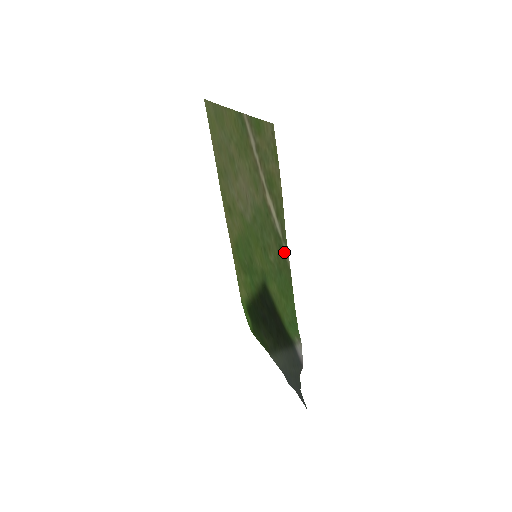
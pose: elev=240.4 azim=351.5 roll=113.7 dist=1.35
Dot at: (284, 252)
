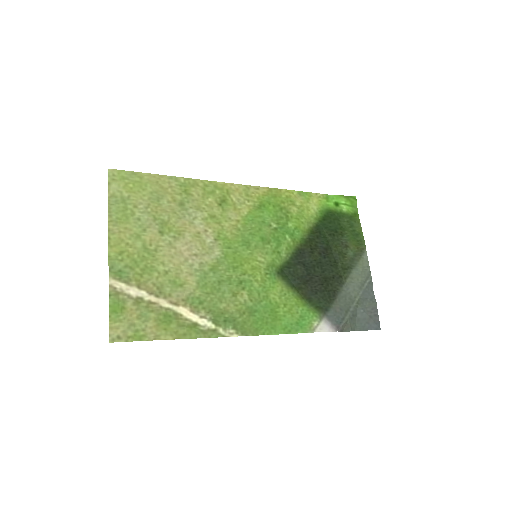
Dot at: (228, 328)
